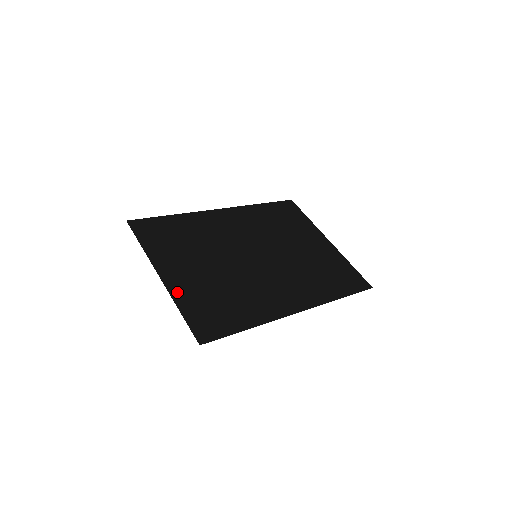
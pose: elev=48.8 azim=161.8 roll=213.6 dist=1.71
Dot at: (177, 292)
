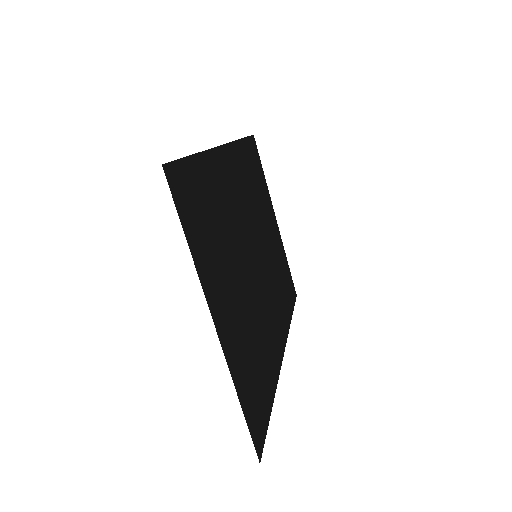
Dot at: (232, 360)
